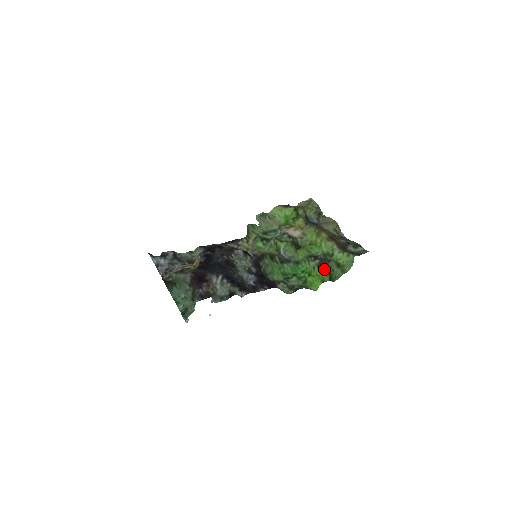
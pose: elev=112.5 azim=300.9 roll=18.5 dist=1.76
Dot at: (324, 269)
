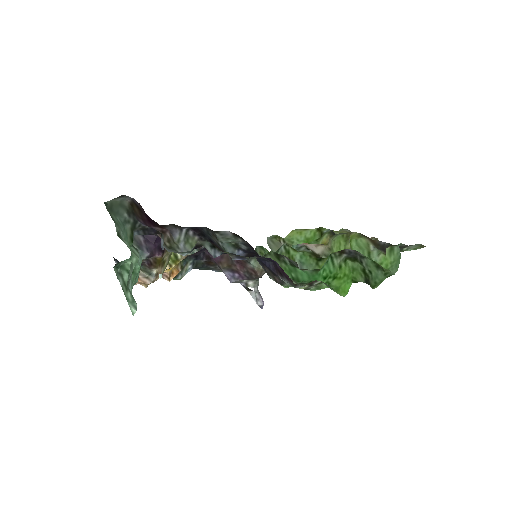
Dot at: (355, 264)
